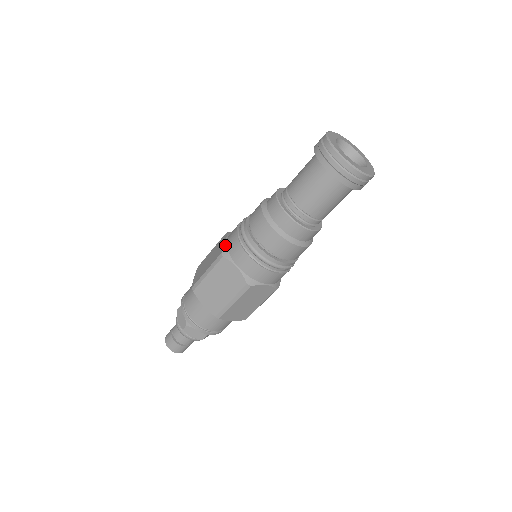
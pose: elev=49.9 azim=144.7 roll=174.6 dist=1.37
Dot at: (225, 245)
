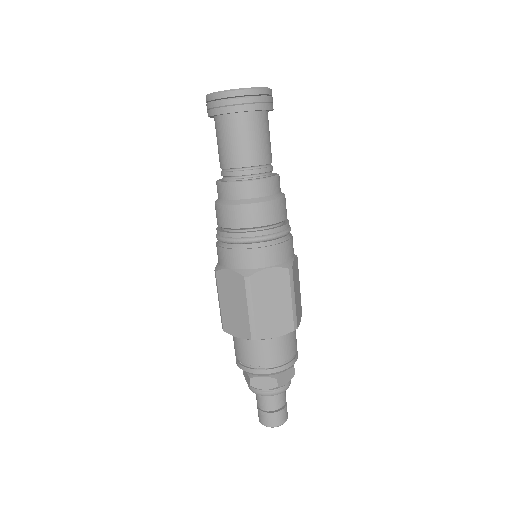
Dot at: (236, 271)
